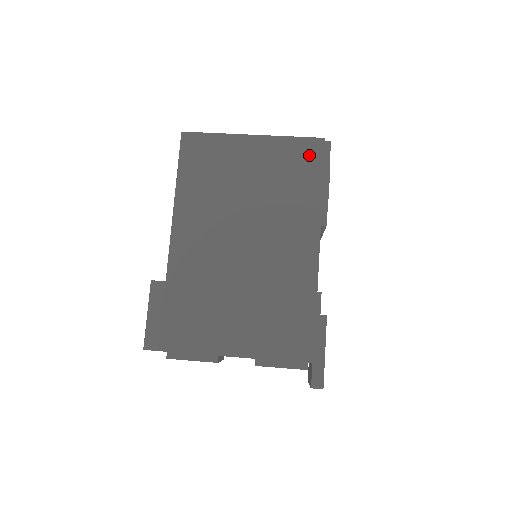
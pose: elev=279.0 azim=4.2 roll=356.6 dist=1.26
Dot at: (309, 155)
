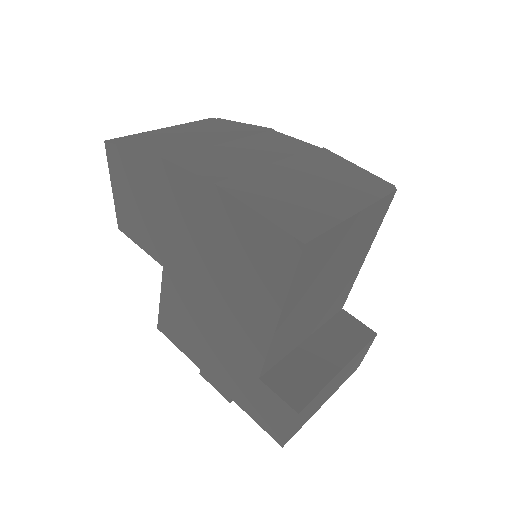
Dot at: (382, 211)
